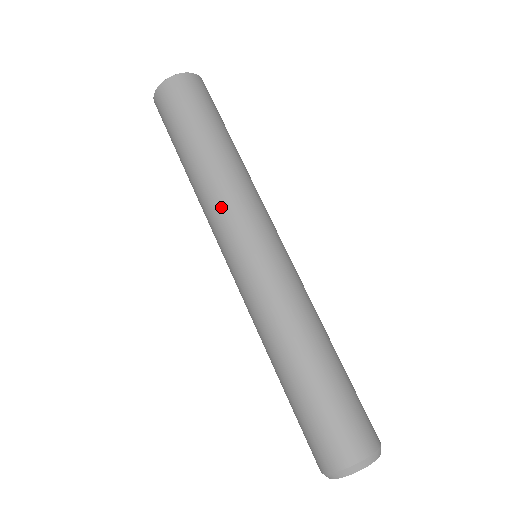
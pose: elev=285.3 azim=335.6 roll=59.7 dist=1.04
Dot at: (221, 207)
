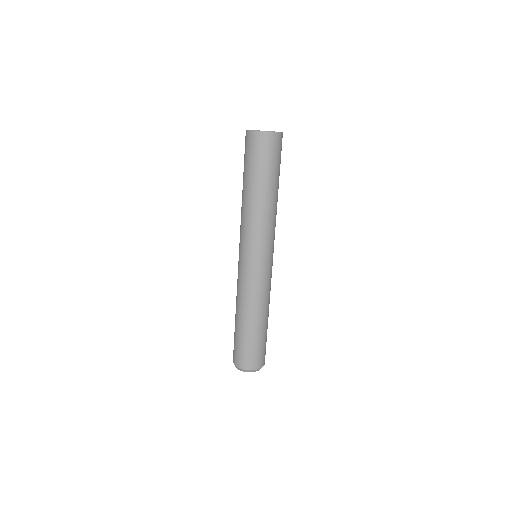
Dot at: (241, 226)
